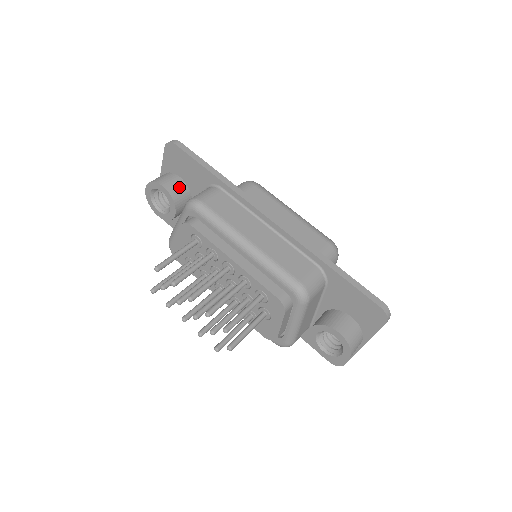
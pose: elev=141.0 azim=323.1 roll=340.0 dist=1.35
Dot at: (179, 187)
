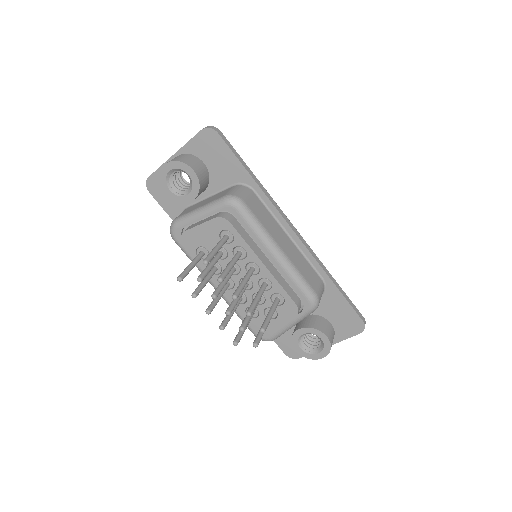
Dot at: (204, 174)
